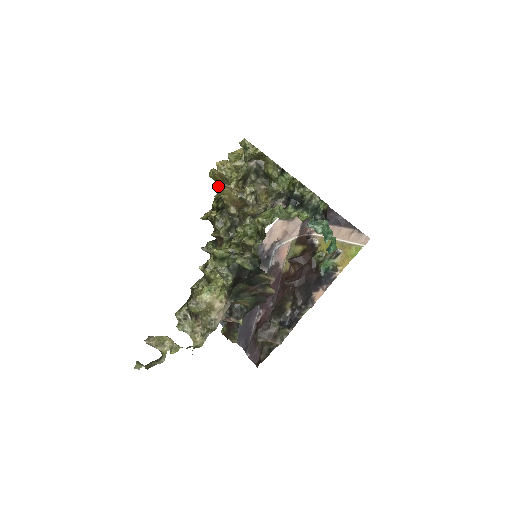
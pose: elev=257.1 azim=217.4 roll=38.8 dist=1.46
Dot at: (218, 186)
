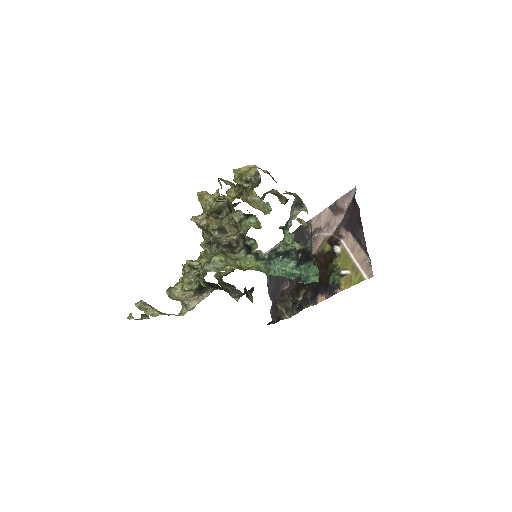
Dot at: occluded
